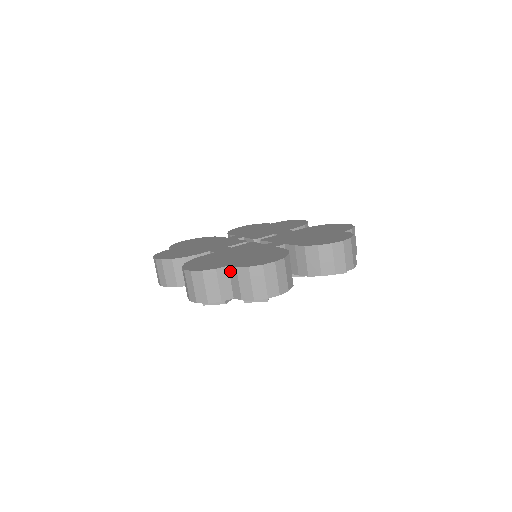
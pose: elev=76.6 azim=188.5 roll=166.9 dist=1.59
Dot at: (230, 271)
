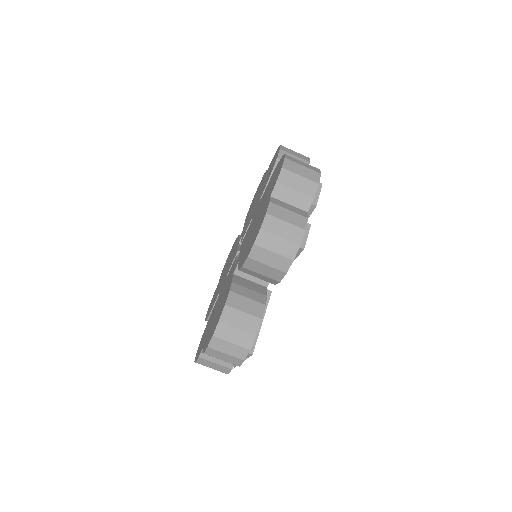
Dot at: (277, 197)
